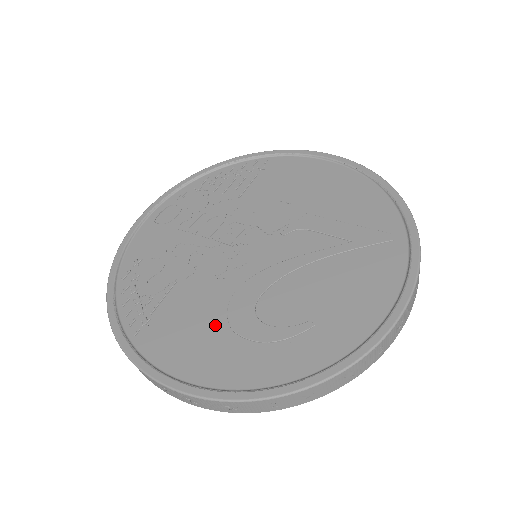
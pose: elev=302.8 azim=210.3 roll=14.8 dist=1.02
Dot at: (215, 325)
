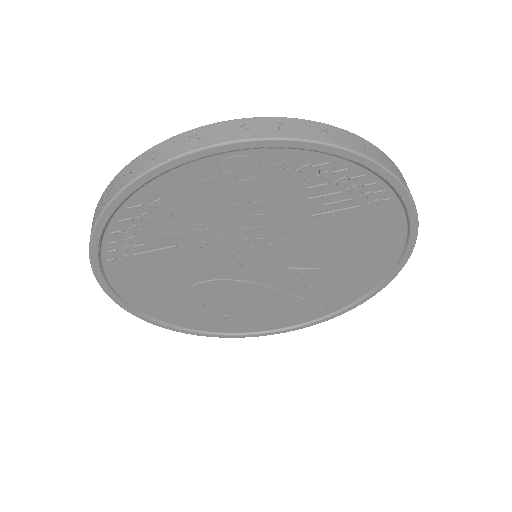
Dot at: (175, 288)
